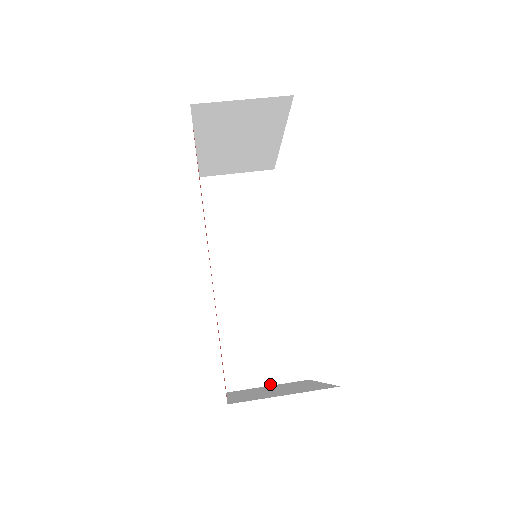
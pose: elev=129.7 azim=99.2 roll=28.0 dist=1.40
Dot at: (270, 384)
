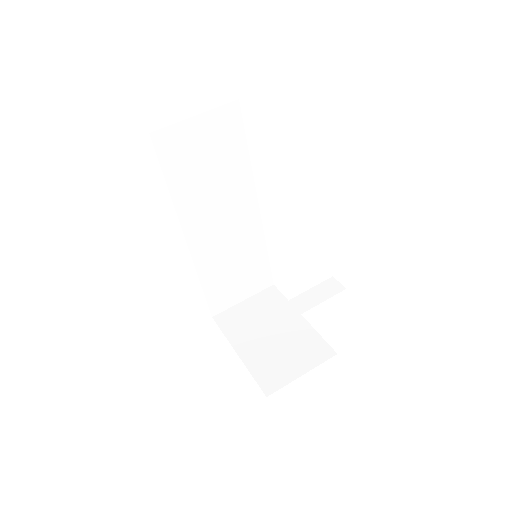
Dot at: (245, 299)
